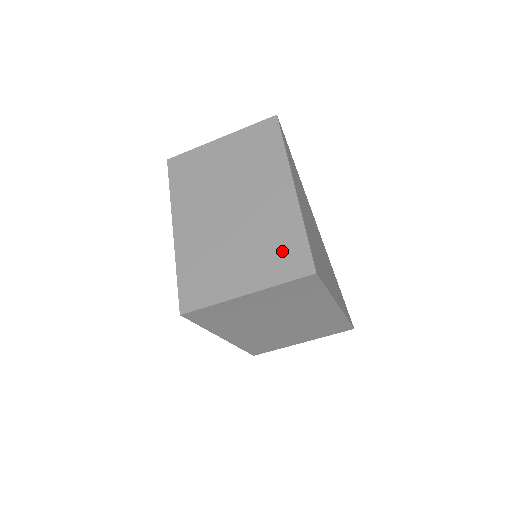
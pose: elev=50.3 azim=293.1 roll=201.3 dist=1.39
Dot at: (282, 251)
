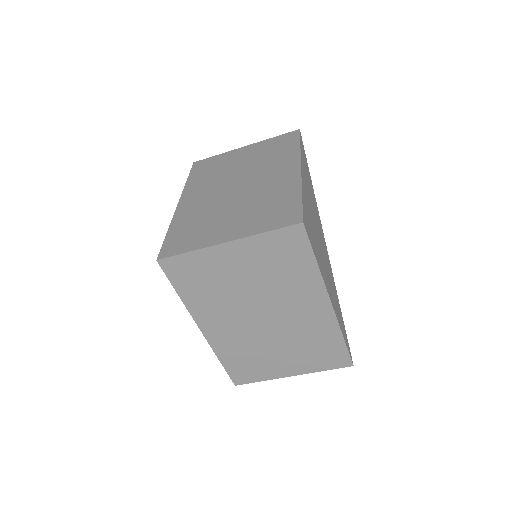
Dot at: (274, 209)
